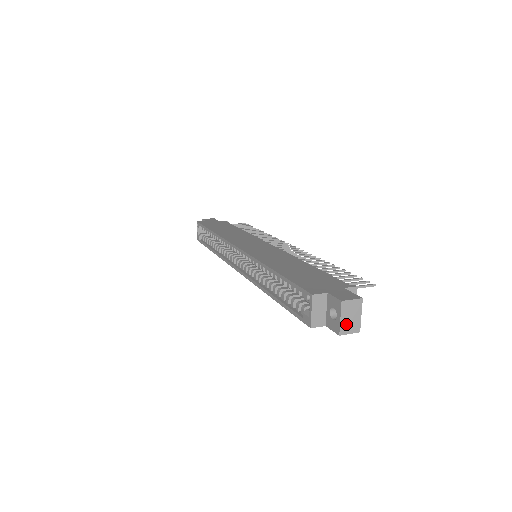
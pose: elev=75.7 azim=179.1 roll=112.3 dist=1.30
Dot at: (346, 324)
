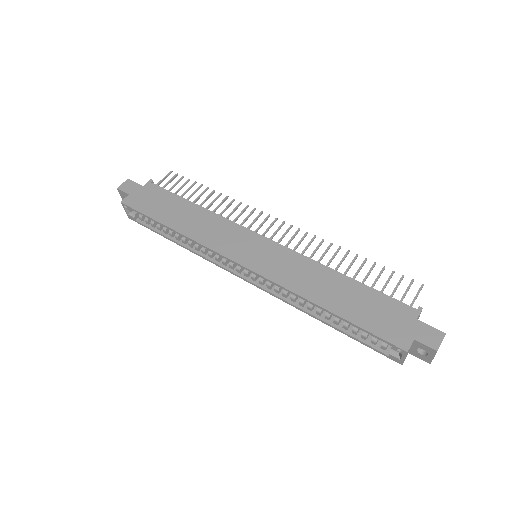
Dot at: occluded
